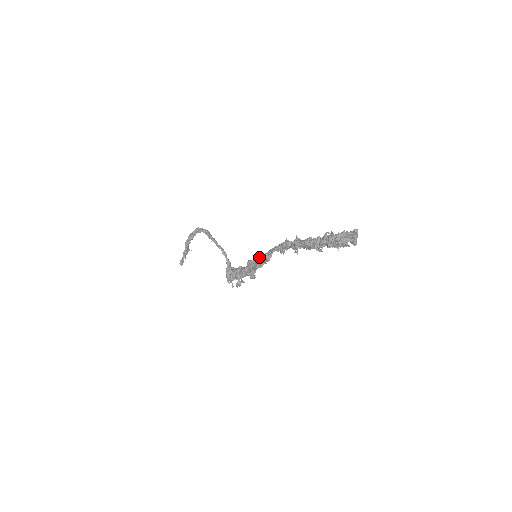
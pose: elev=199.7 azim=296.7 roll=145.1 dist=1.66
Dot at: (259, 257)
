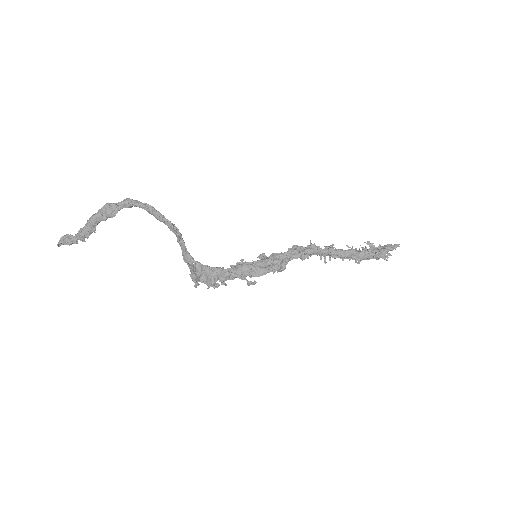
Dot at: (283, 267)
